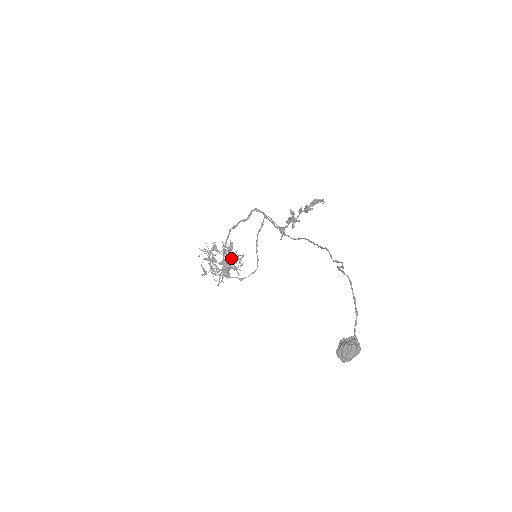
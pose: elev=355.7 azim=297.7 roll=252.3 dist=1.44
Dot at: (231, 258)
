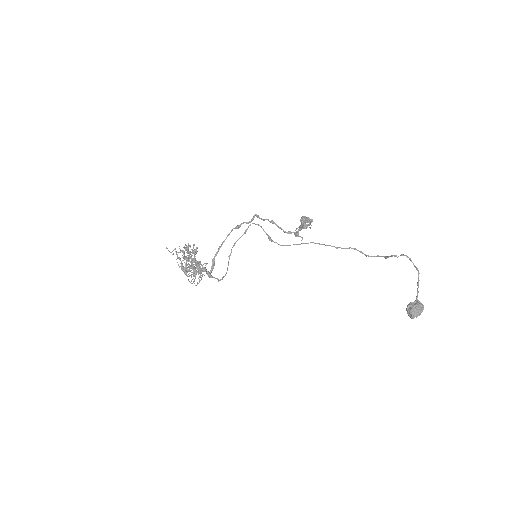
Dot at: occluded
